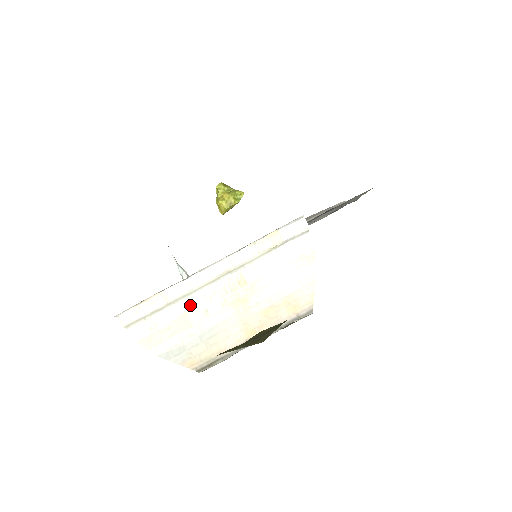
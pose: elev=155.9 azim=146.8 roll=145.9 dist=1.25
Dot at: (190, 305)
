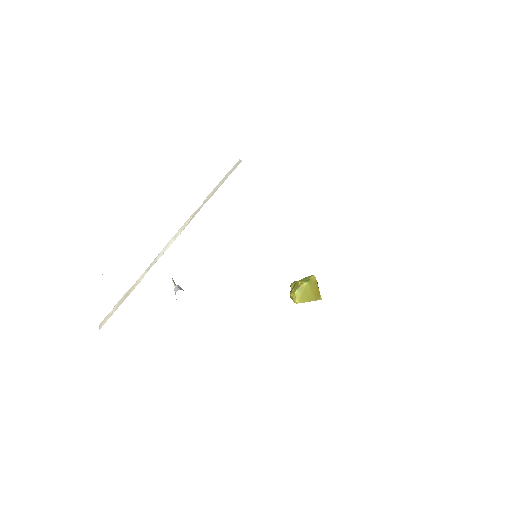
Dot at: occluded
